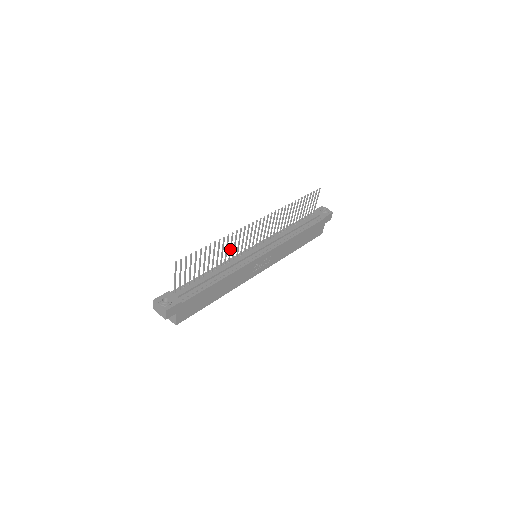
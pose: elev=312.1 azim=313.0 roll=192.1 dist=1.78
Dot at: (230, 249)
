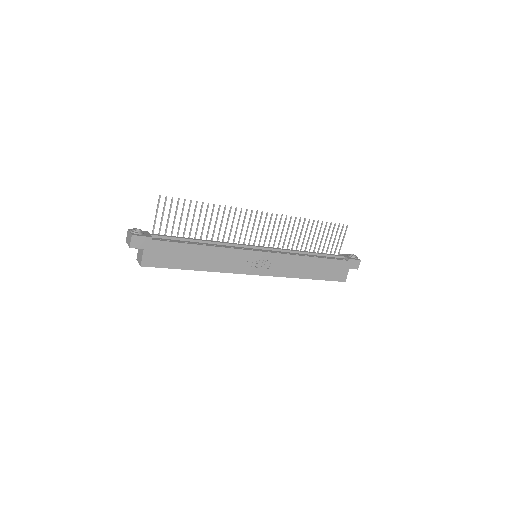
Dot at: (226, 226)
